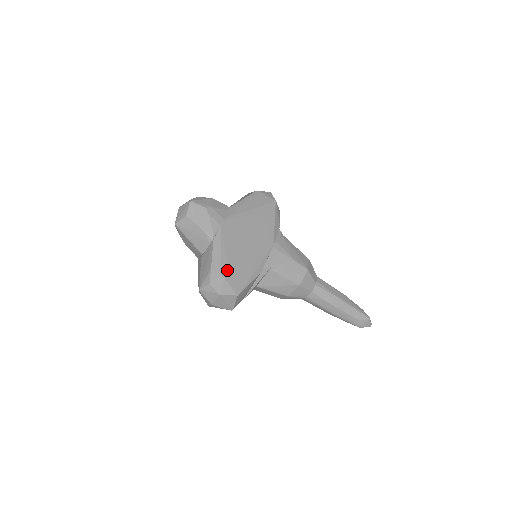
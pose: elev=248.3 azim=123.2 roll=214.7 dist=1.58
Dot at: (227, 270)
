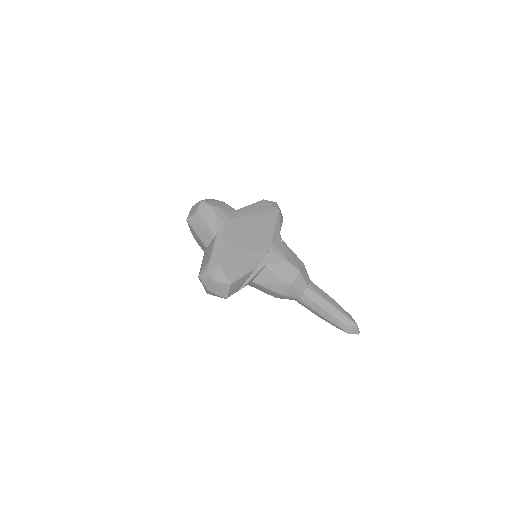
Dot at: (224, 261)
